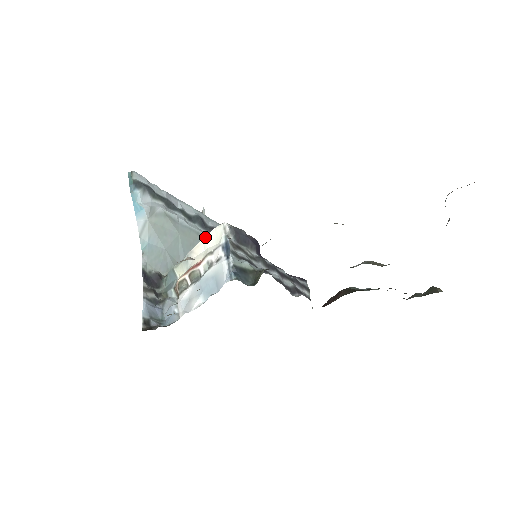
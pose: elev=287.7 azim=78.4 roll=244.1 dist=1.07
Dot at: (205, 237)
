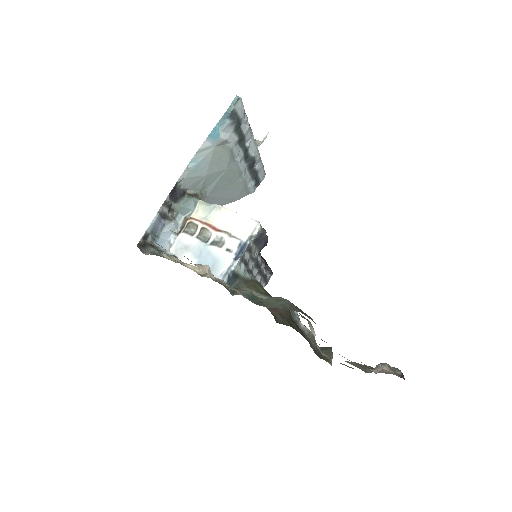
Dot at: (238, 213)
